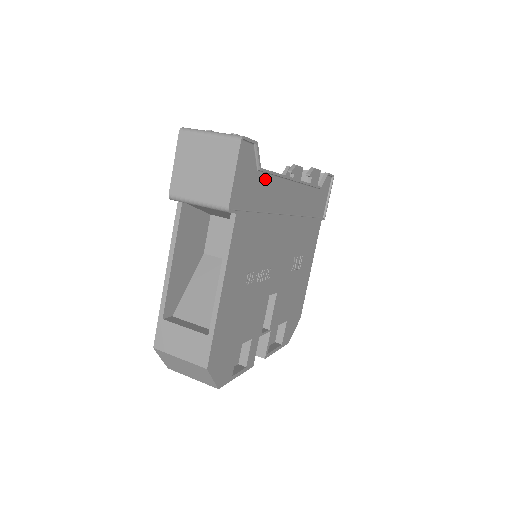
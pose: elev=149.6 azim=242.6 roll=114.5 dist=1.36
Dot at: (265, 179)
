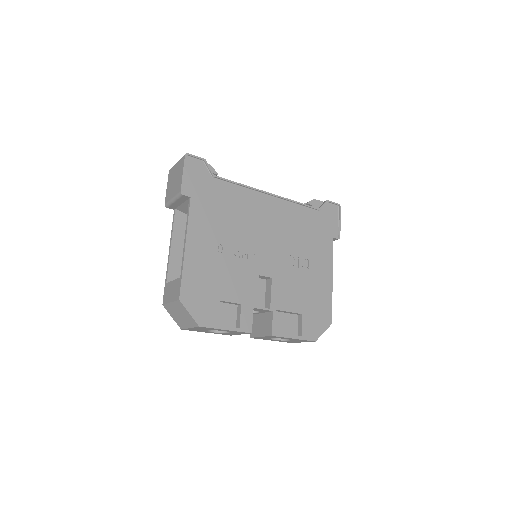
Dot at: (225, 185)
